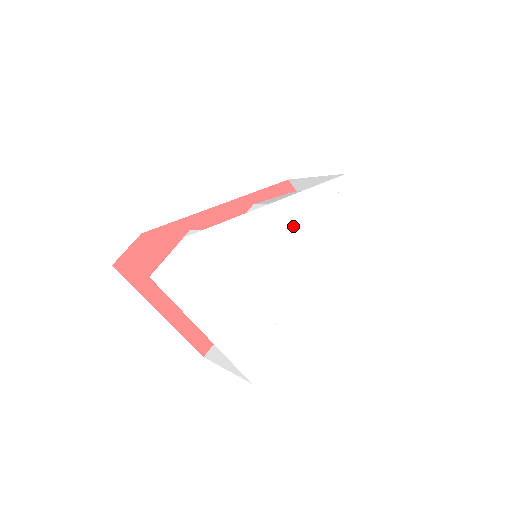
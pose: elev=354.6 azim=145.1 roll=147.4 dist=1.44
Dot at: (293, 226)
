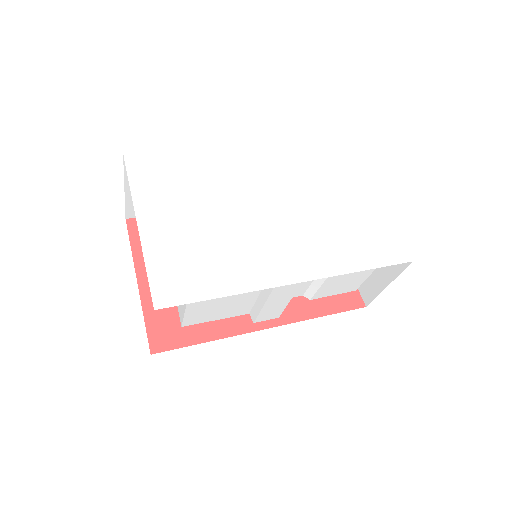
Dot at: (293, 204)
